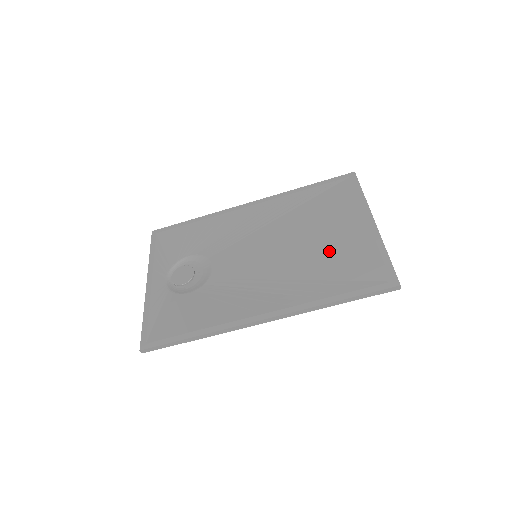
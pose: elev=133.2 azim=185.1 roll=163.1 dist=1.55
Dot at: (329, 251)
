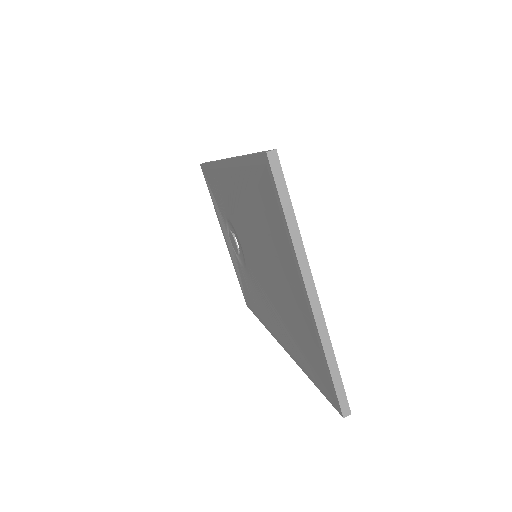
Dot at: (289, 306)
